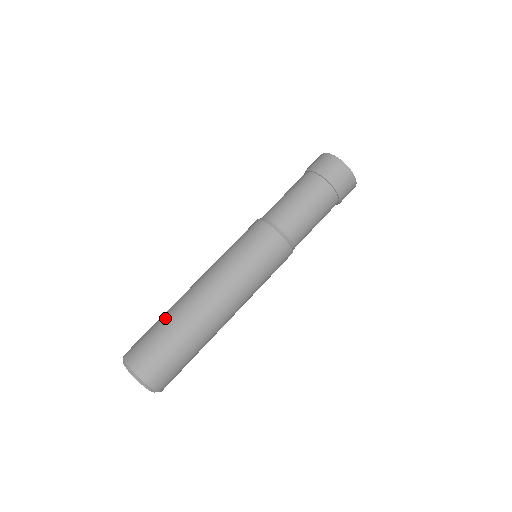
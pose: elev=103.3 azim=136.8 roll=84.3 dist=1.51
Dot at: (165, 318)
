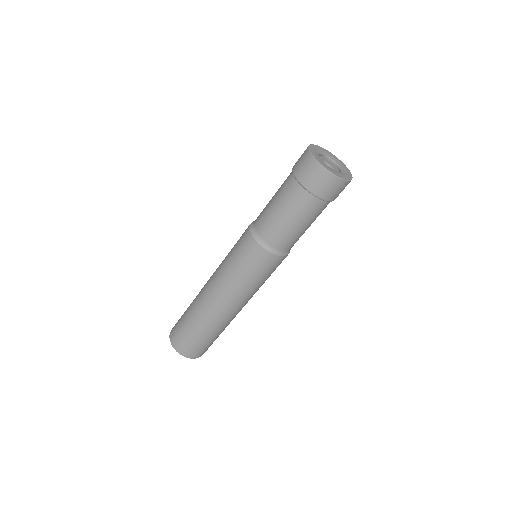
Dot at: (190, 317)
